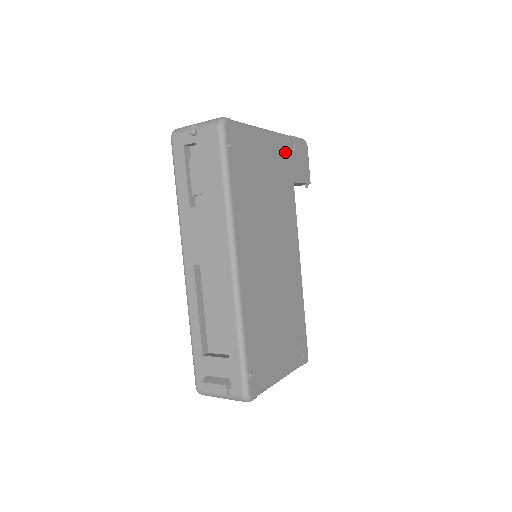
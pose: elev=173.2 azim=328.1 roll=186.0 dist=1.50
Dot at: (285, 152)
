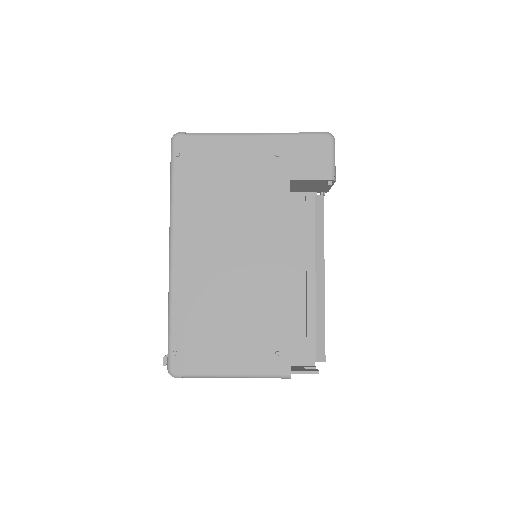
Dot at: (277, 150)
